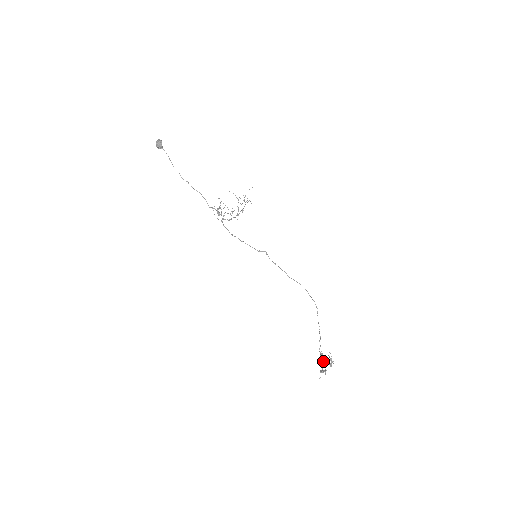
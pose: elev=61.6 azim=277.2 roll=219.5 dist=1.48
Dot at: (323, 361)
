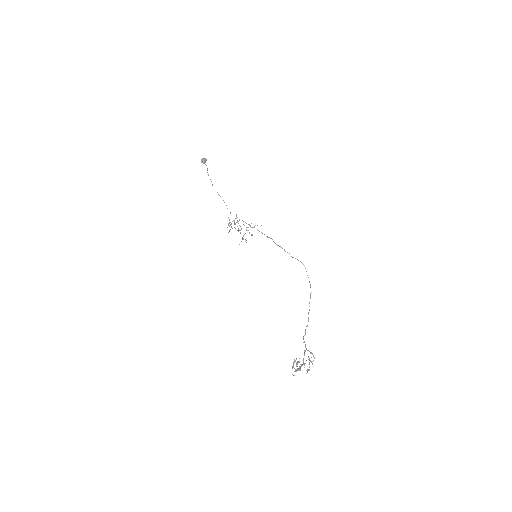
Dot at: (305, 351)
